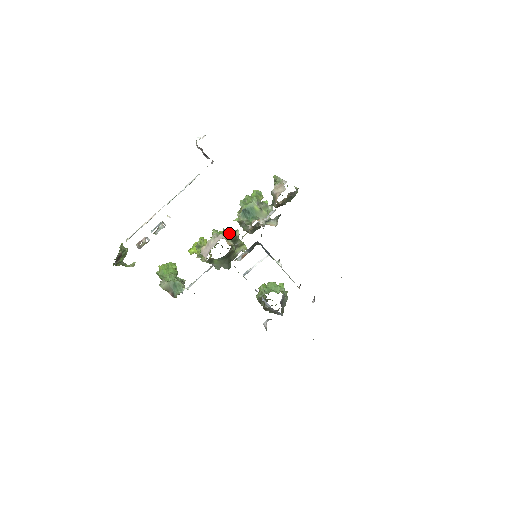
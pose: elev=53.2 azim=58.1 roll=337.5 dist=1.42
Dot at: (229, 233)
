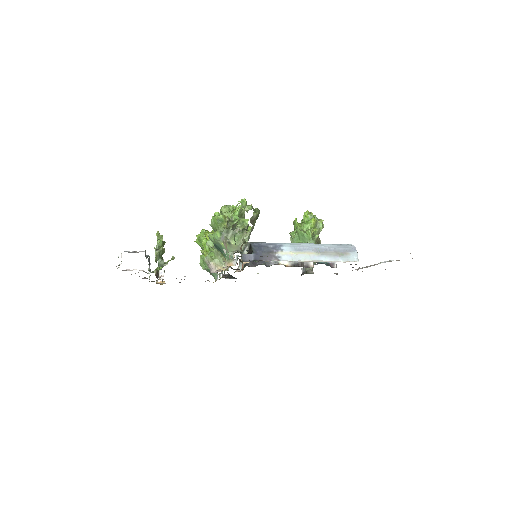
Dot at: occluded
